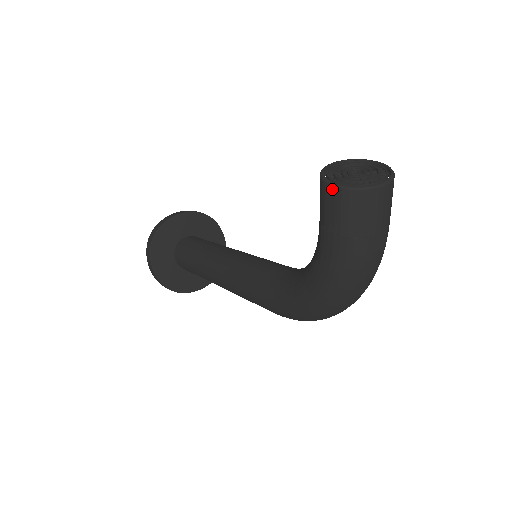
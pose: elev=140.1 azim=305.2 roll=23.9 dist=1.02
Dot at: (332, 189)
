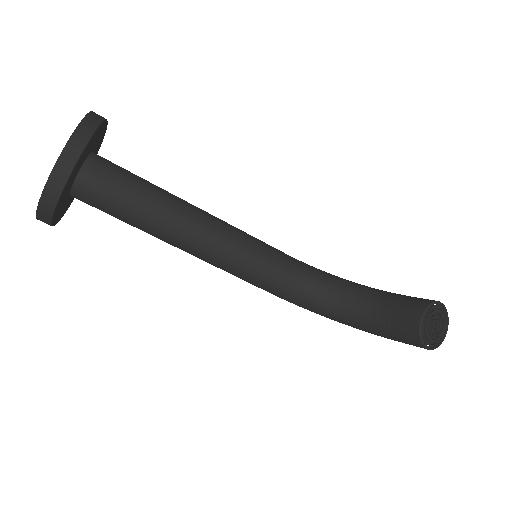
Dot at: occluded
